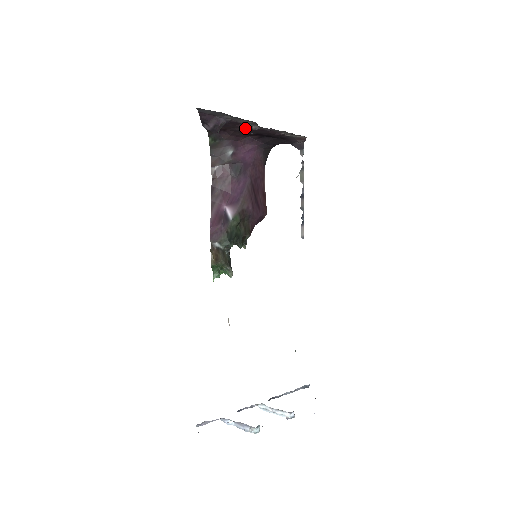
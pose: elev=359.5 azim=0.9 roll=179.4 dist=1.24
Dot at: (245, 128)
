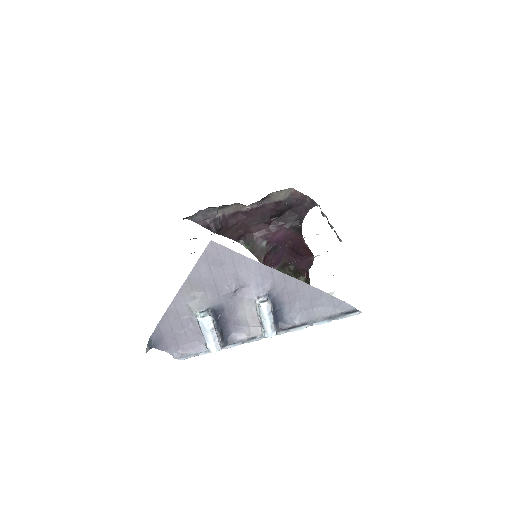
Dot at: (247, 217)
